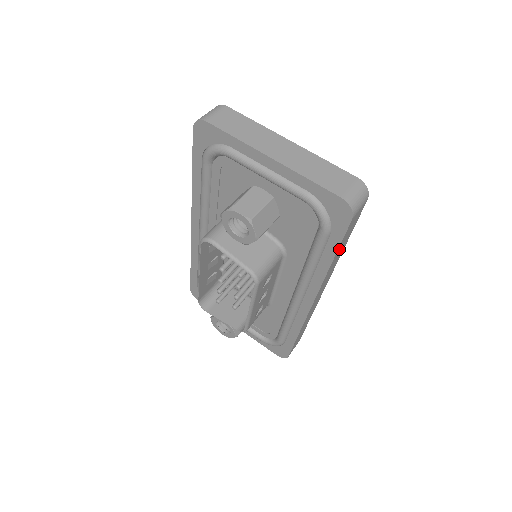
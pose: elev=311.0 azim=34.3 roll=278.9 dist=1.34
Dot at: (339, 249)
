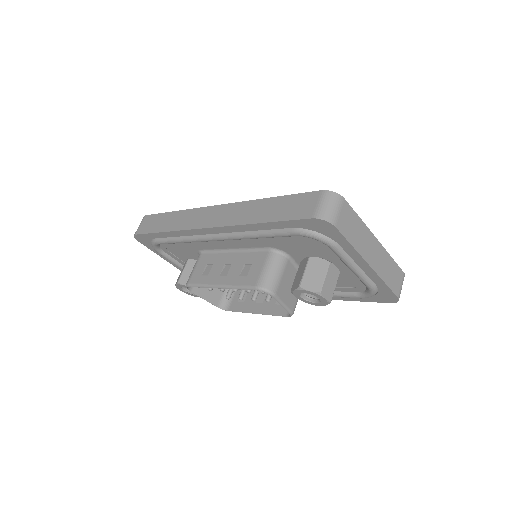
Dot at: occluded
